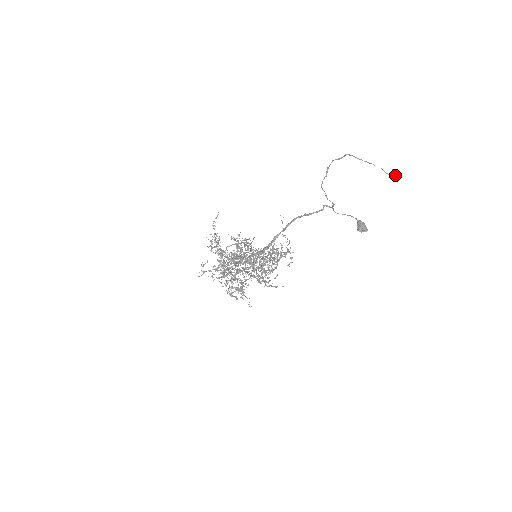
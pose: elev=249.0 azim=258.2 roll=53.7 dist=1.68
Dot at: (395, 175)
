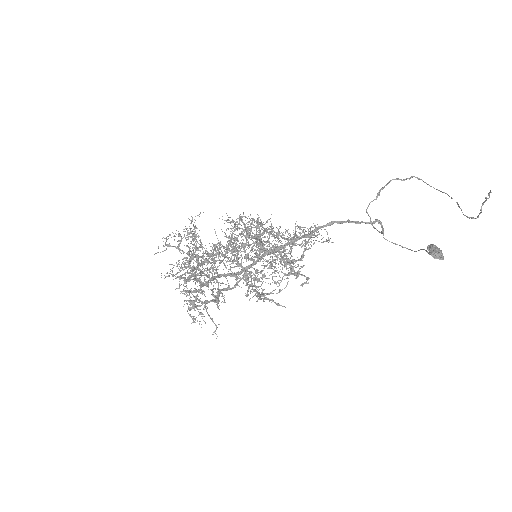
Dot at: (481, 211)
